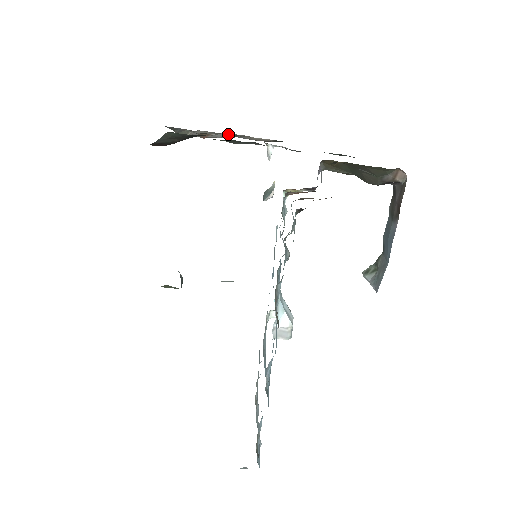
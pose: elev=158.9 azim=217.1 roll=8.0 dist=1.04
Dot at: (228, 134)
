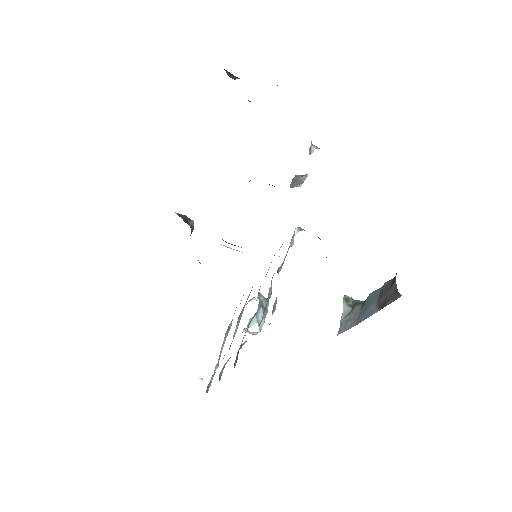
Dot at: occluded
